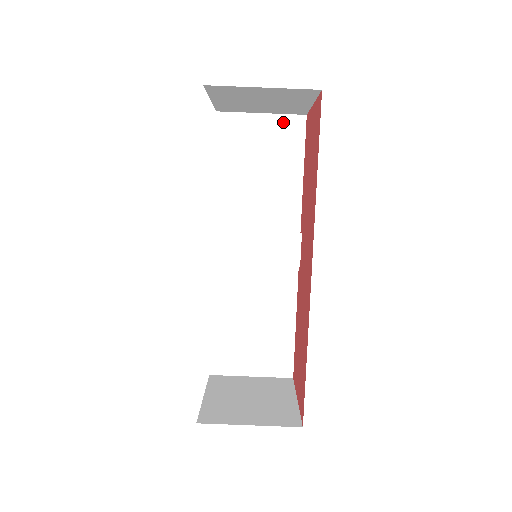
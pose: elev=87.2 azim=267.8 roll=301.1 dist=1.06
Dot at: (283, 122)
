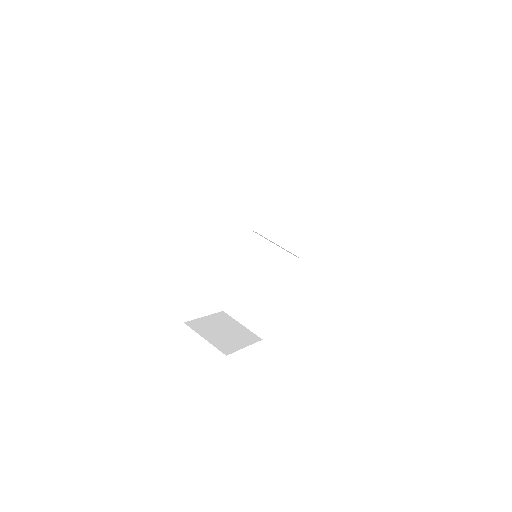
Dot at: (317, 185)
